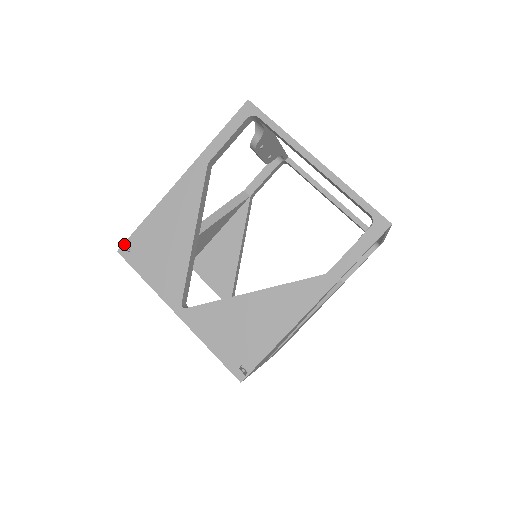
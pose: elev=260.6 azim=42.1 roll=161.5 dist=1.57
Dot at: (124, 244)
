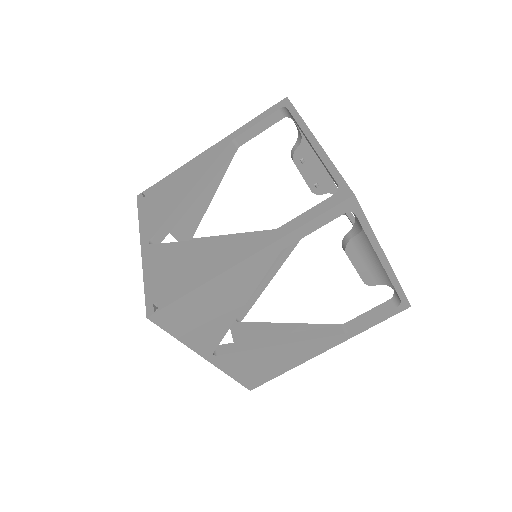
Dot at: (144, 191)
